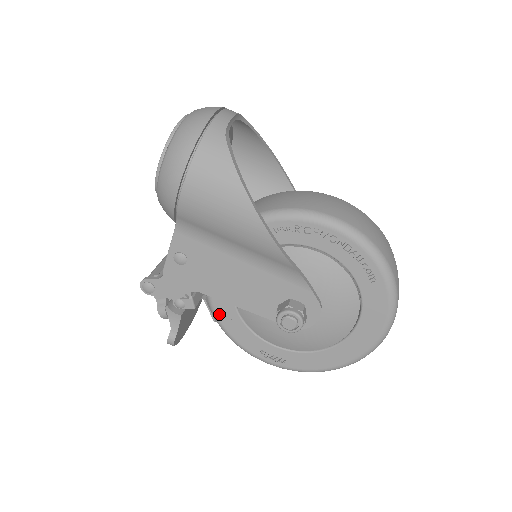
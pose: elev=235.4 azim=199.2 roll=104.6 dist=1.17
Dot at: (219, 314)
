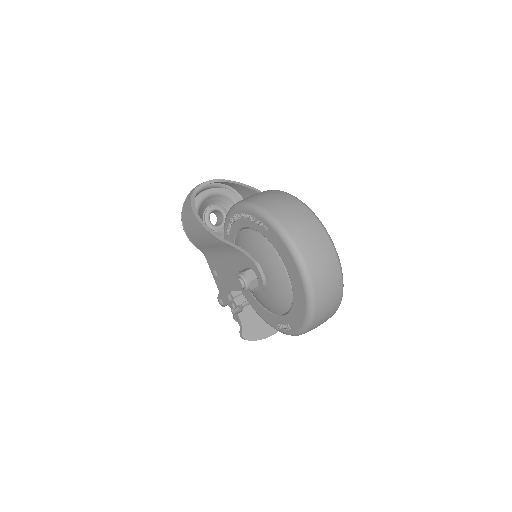
Dot at: (252, 306)
